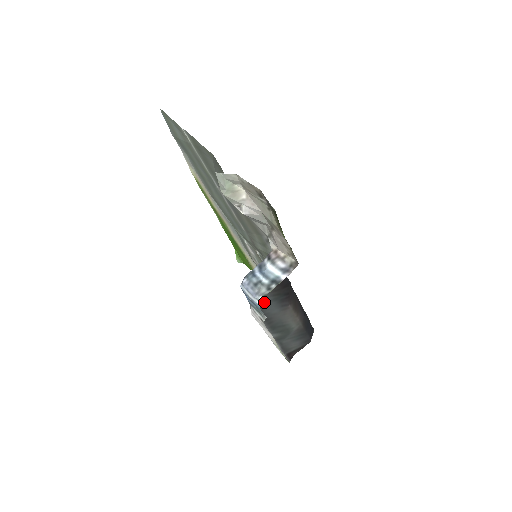
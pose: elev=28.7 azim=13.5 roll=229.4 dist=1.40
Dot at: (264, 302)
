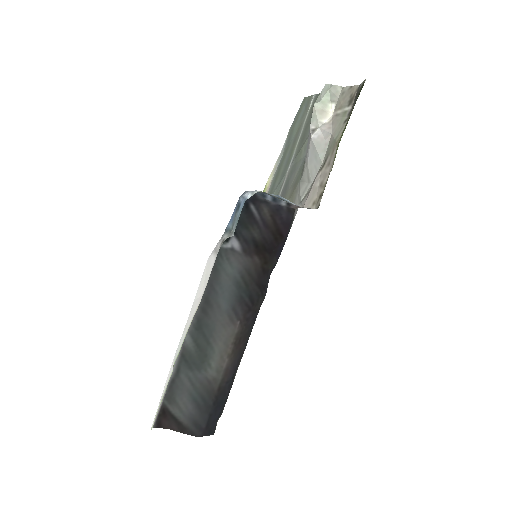
Dot at: (228, 270)
